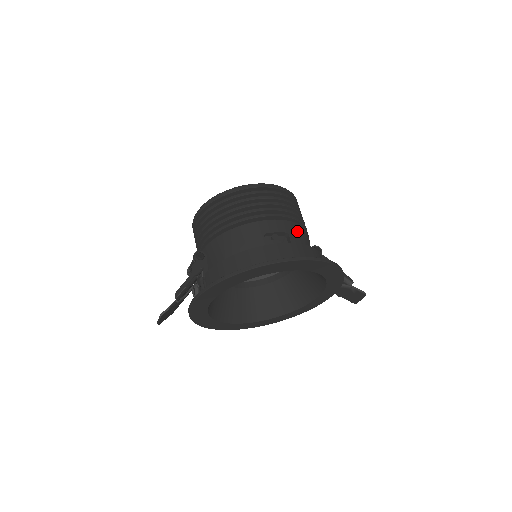
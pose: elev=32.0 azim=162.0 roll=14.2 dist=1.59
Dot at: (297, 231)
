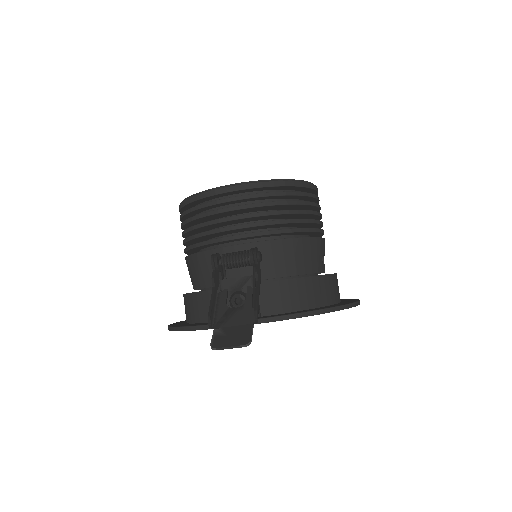
Dot at: occluded
